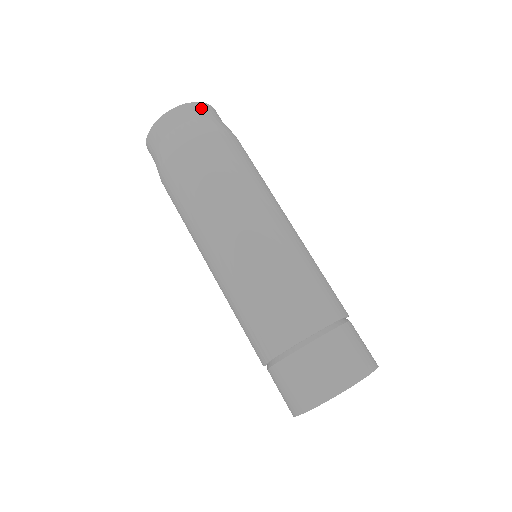
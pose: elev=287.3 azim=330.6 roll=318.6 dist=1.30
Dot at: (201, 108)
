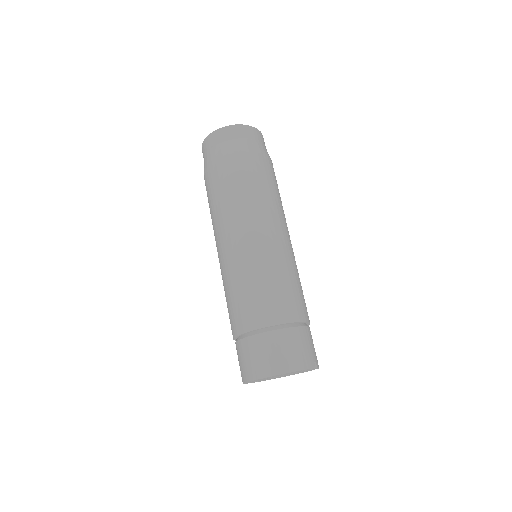
Dot at: (257, 133)
